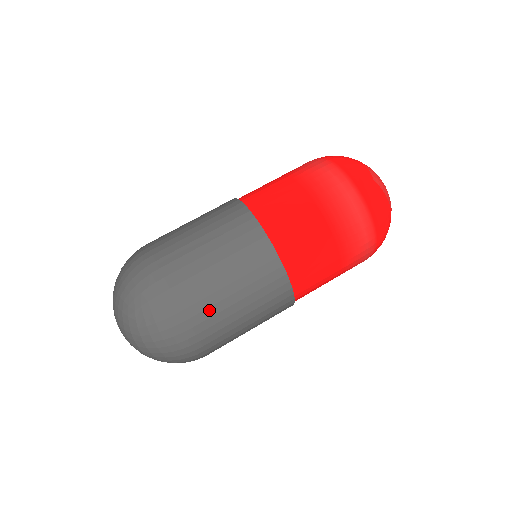
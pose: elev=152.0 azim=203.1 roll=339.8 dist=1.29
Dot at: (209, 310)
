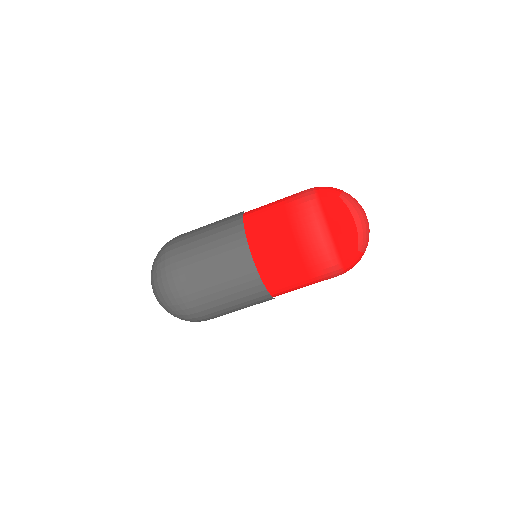
Dot at: (192, 266)
